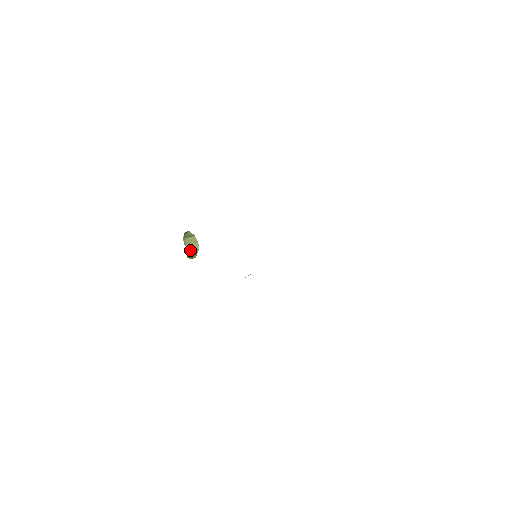
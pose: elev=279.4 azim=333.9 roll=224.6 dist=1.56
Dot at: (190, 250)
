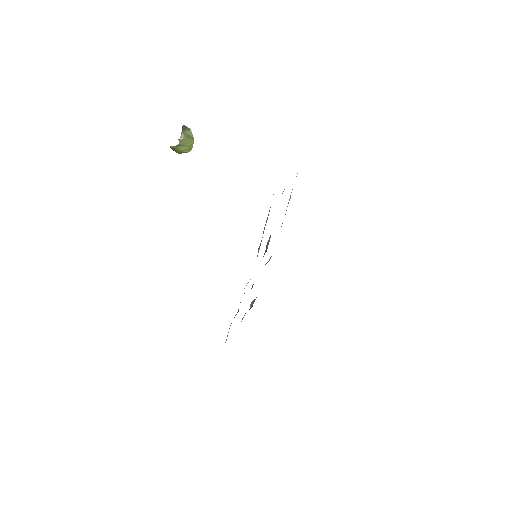
Dot at: (180, 148)
